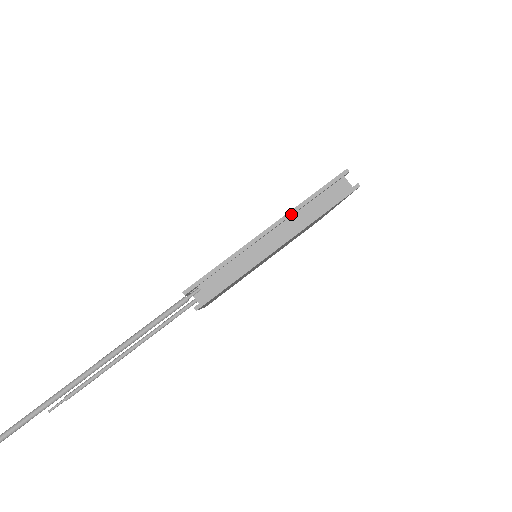
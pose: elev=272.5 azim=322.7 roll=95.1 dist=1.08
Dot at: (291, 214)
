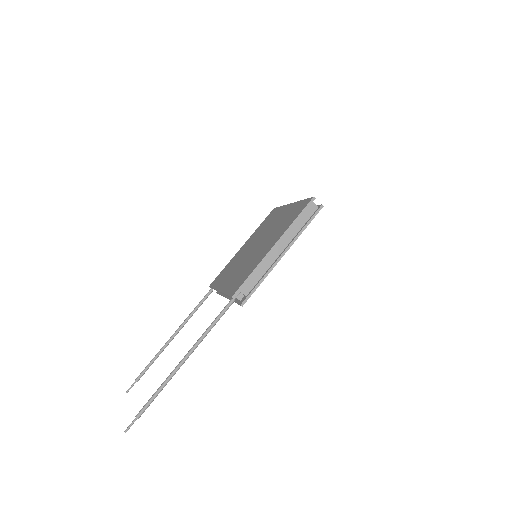
Dot at: (286, 233)
